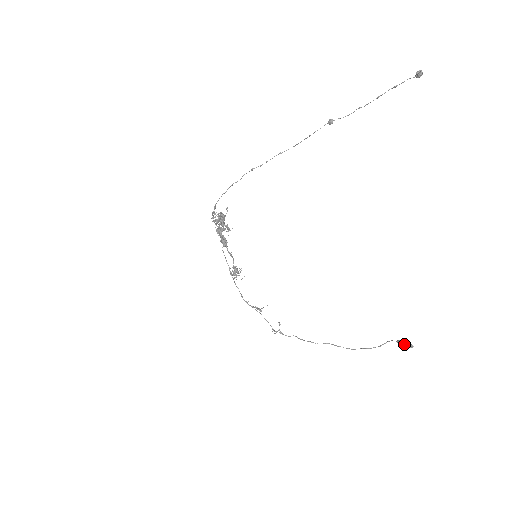
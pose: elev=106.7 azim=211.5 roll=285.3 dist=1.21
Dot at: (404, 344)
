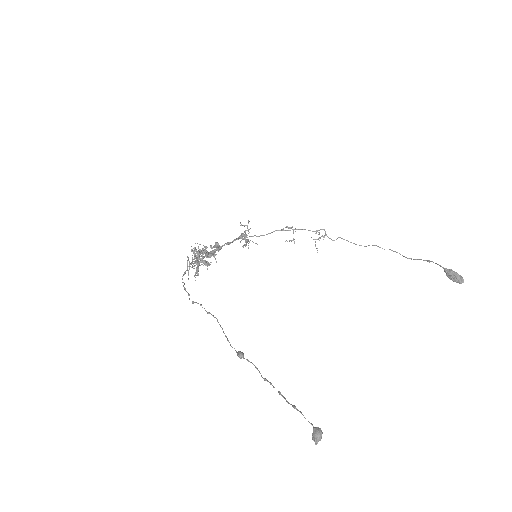
Dot at: (453, 281)
